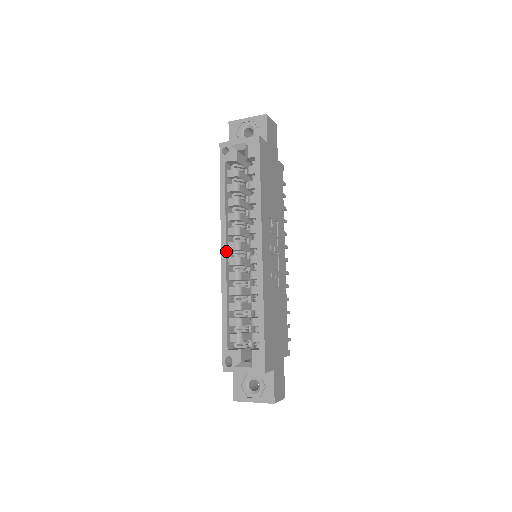
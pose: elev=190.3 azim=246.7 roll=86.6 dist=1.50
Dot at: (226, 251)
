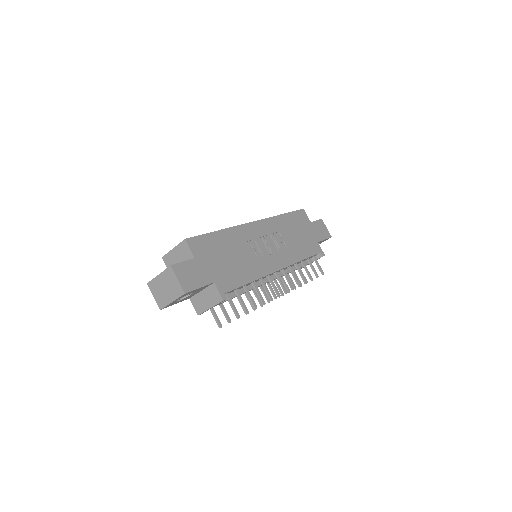
Dot at: occluded
